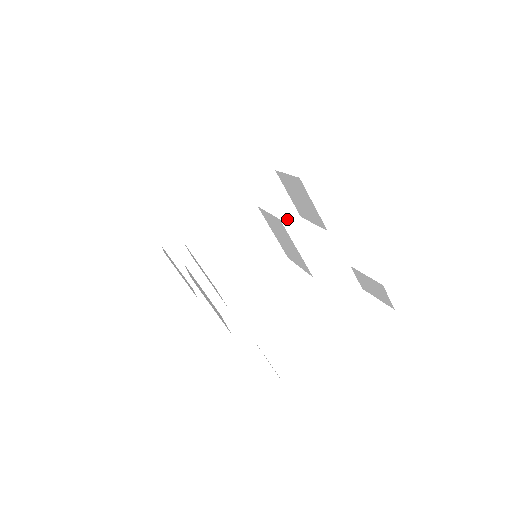
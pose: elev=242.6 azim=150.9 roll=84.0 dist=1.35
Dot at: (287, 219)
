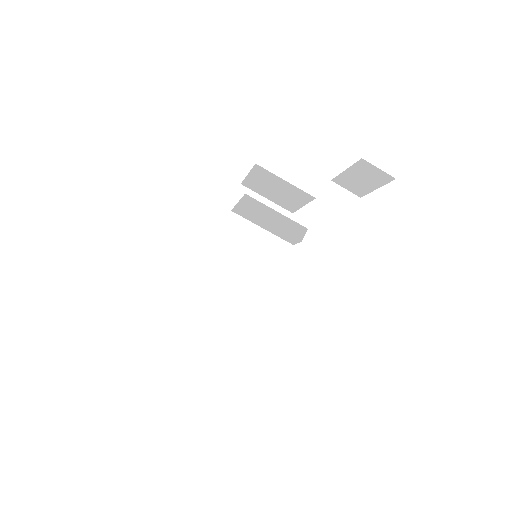
Dot at: occluded
